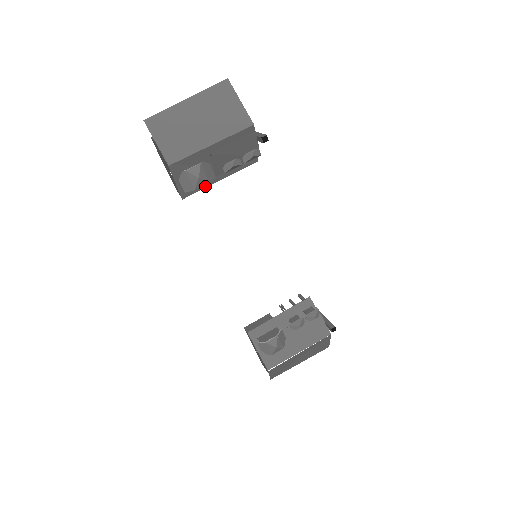
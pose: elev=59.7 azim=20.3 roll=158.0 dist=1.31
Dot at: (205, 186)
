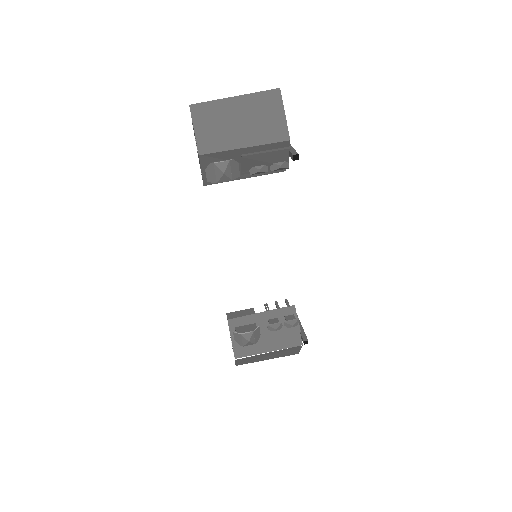
Dot at: occluded
